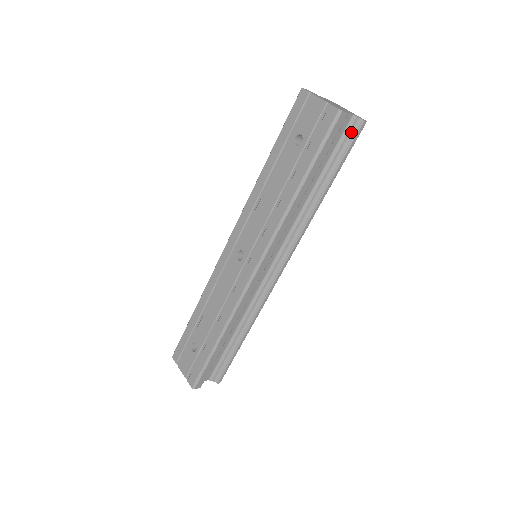
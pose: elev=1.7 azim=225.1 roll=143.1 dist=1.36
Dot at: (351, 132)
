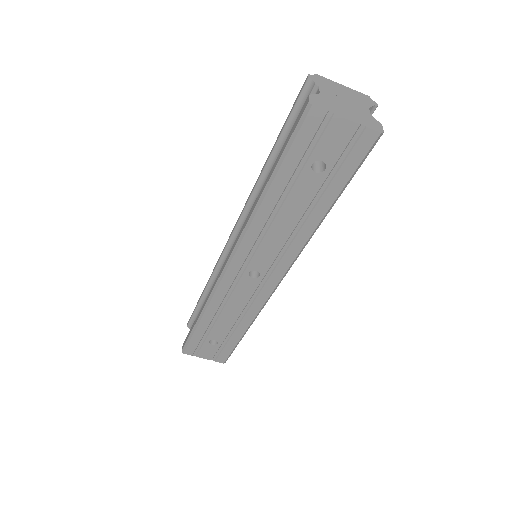
Dot at: occluded
